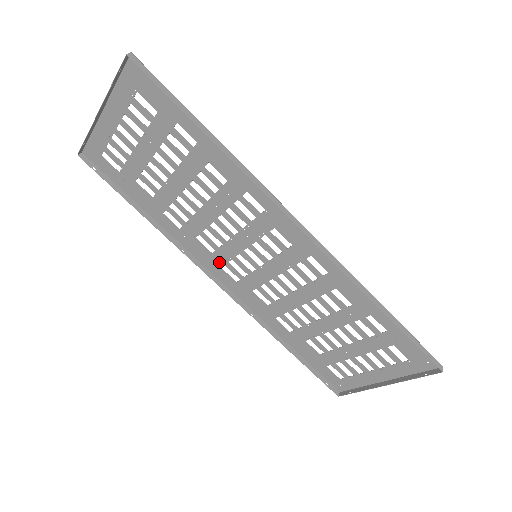
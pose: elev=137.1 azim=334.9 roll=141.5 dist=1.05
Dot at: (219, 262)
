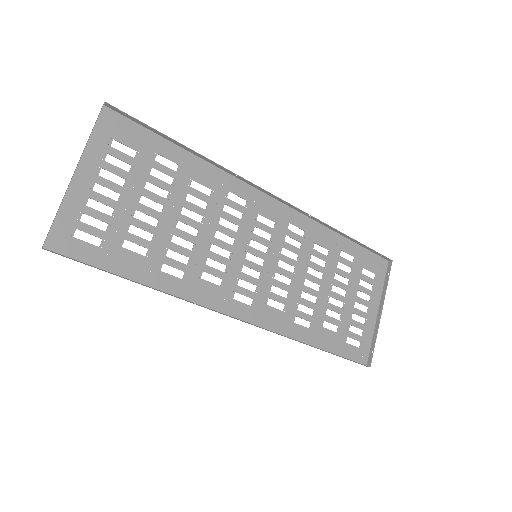
Dot at: (229, 293)
